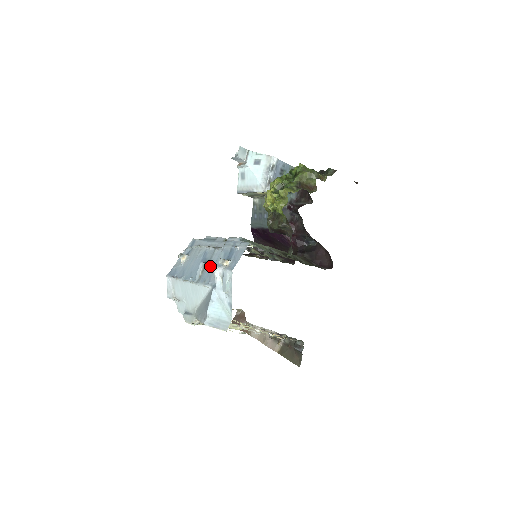
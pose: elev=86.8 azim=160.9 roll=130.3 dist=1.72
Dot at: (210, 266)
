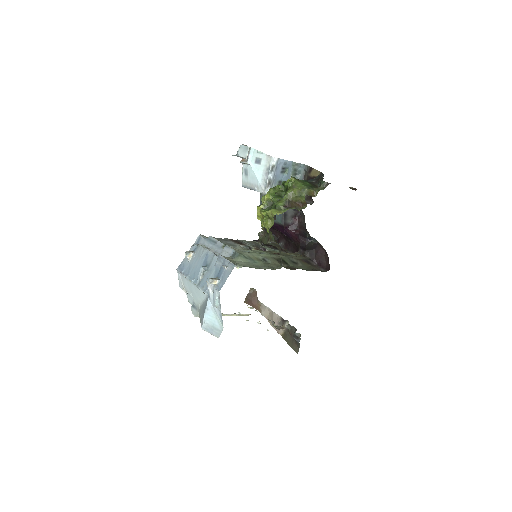
Dot at: (209, 272)
